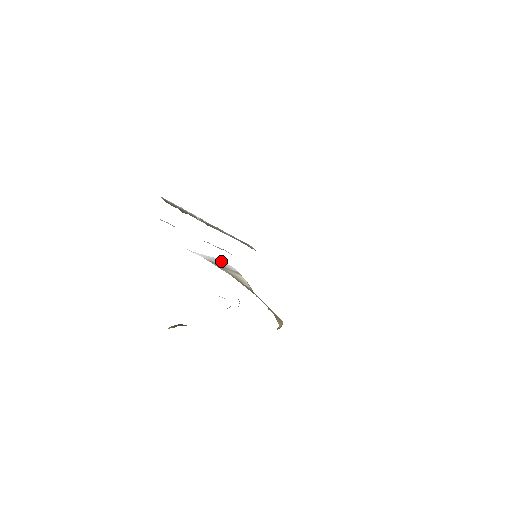
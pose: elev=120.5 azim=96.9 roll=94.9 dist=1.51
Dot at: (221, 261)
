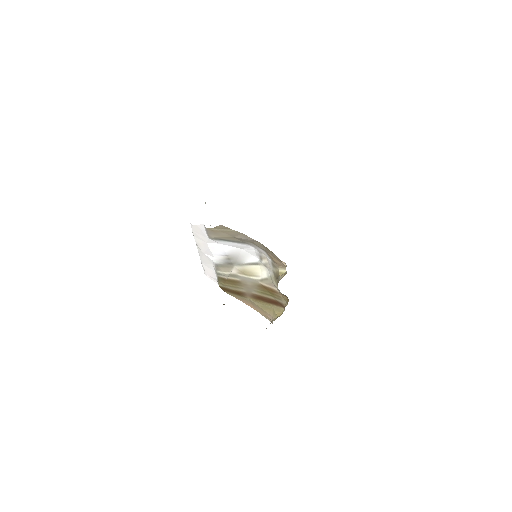
Dot at: (245, 252)
